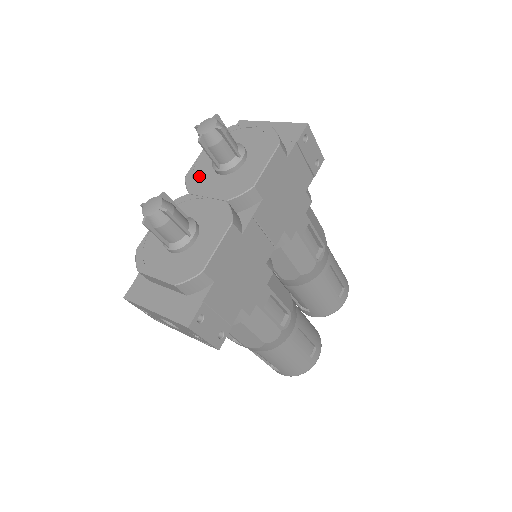
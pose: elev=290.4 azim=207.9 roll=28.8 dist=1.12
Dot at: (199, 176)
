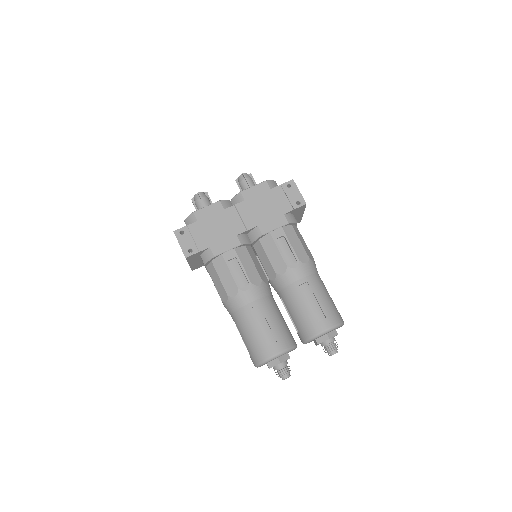
Dot at: occluded
